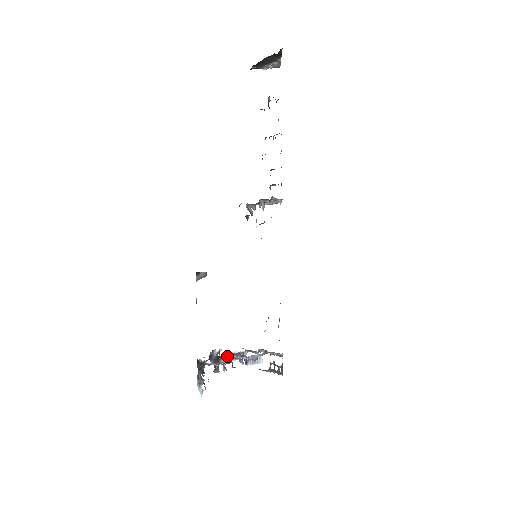
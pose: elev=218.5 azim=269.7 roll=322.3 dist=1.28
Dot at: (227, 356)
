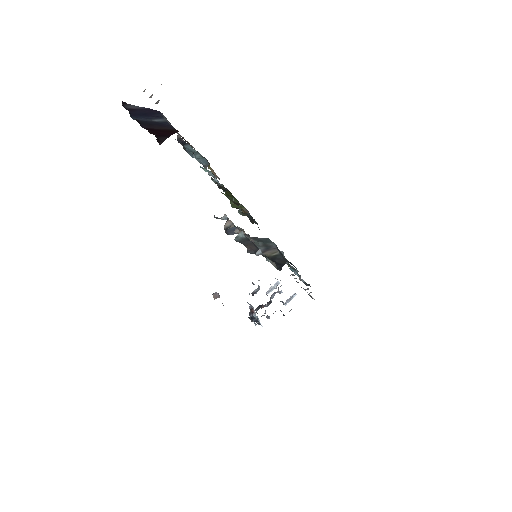
Dot at: (266, 305)
